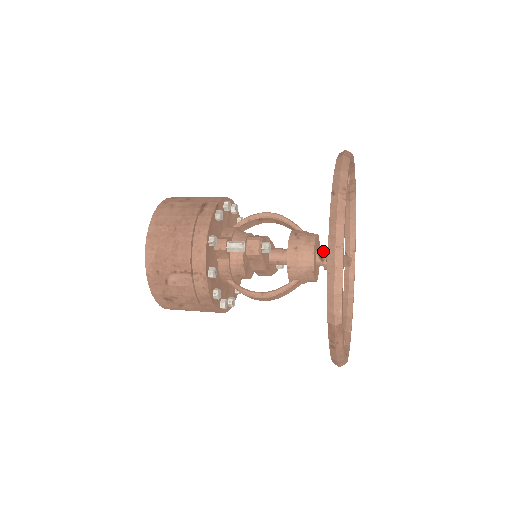
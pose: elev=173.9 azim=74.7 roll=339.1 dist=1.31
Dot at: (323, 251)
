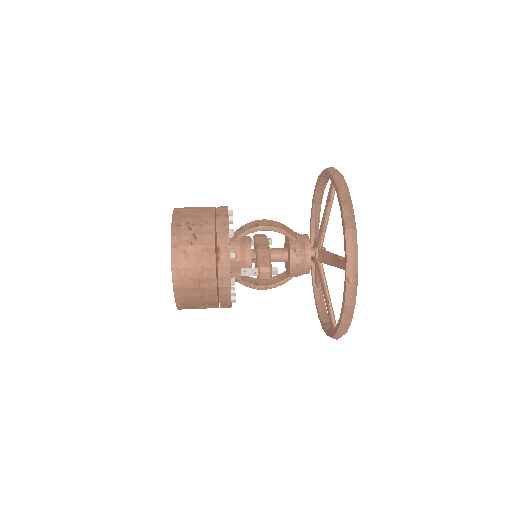
Dot at: (314, 254)
